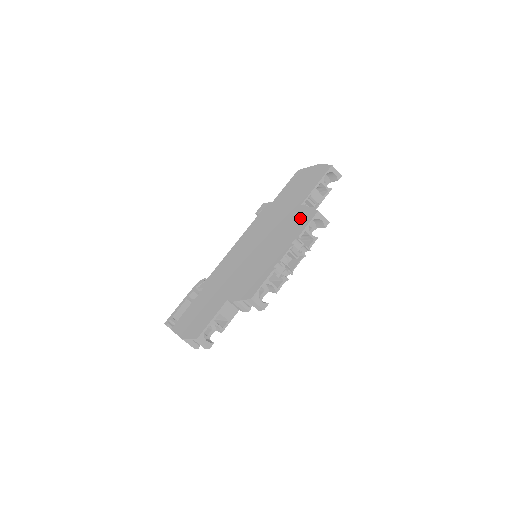
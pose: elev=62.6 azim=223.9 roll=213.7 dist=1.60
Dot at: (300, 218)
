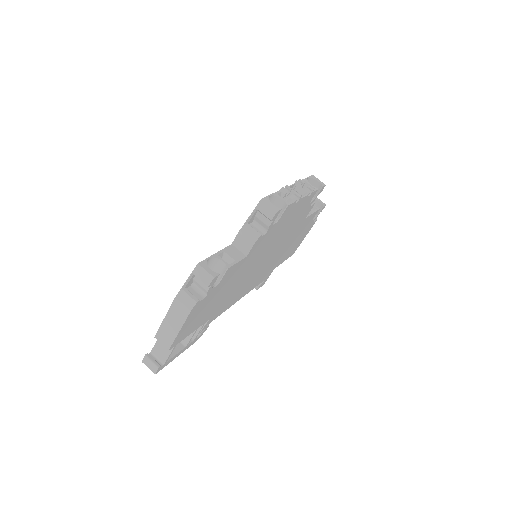
Dot at: occluded
